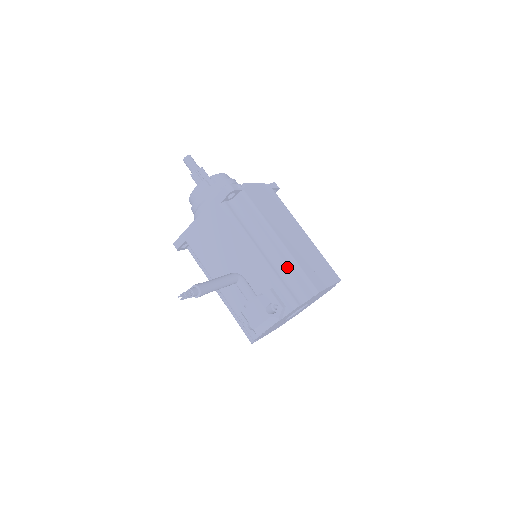
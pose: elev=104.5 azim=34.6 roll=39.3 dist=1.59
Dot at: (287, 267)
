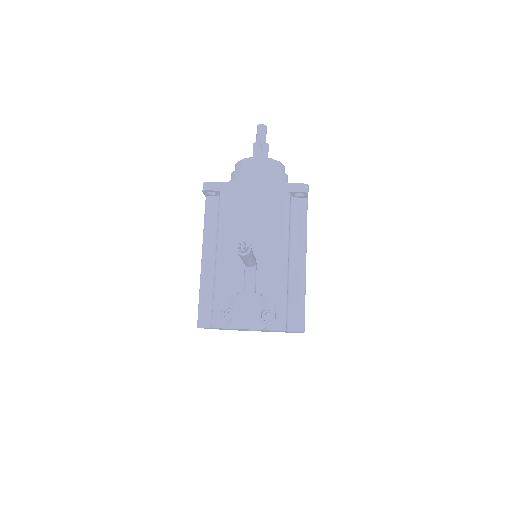
Dot at: (296, 290)
